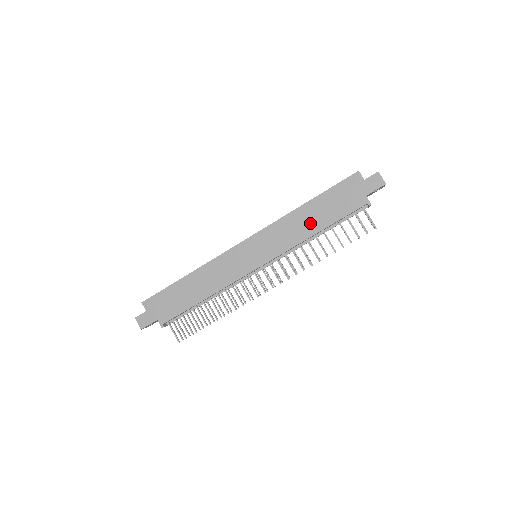
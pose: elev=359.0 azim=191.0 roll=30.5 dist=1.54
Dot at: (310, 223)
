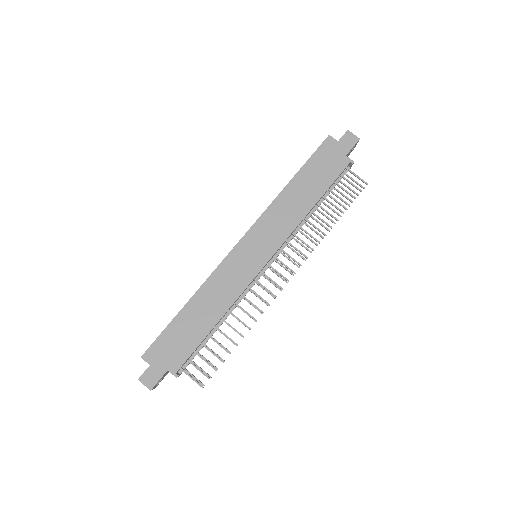
Dot at: (302, 199)
